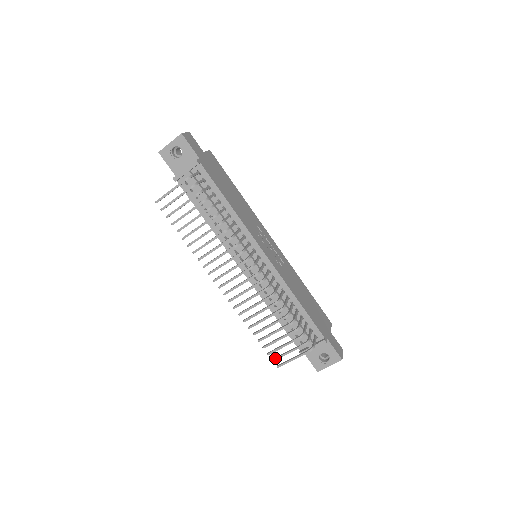
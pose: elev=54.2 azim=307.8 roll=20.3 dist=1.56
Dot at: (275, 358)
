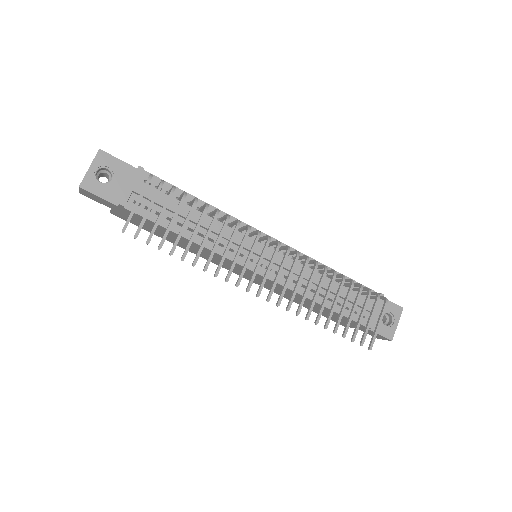
Dot at: (362, 340)
